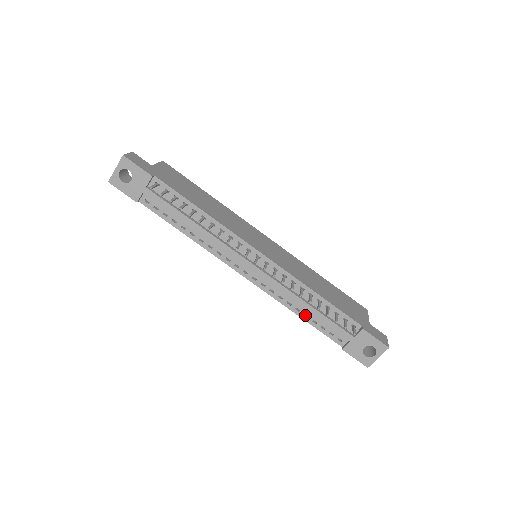
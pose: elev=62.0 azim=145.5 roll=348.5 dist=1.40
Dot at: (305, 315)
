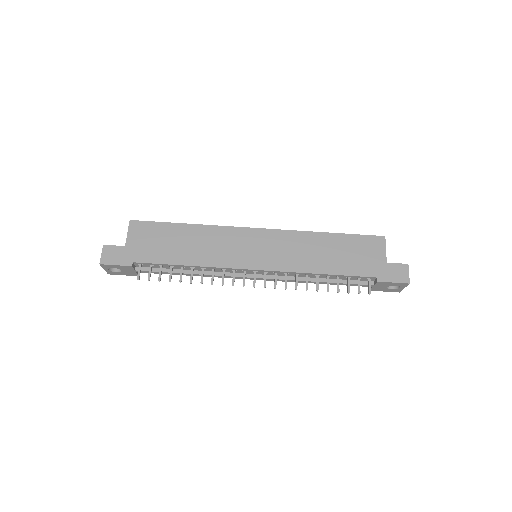
Dot at: occluded
